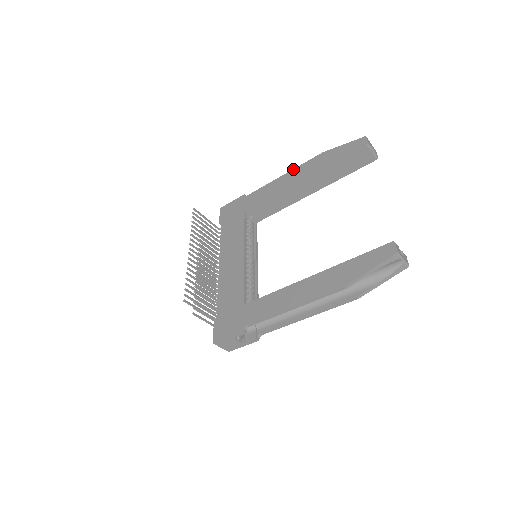
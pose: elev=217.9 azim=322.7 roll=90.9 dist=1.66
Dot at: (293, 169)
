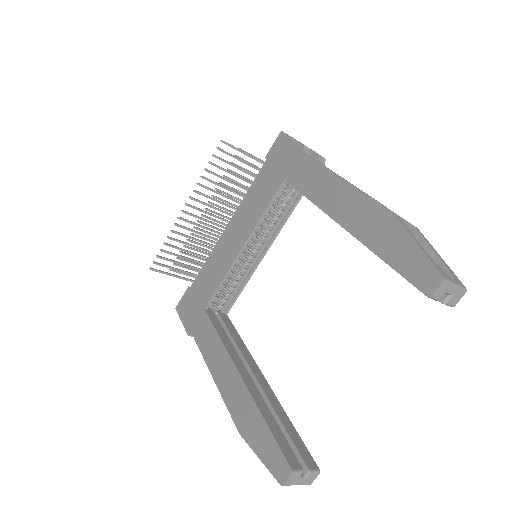
Dot at: (355, 188)
